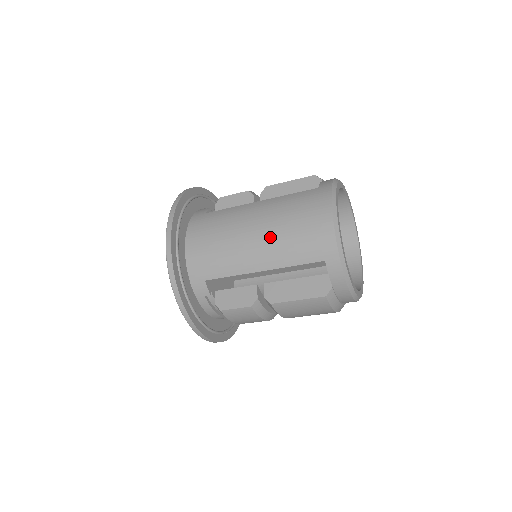
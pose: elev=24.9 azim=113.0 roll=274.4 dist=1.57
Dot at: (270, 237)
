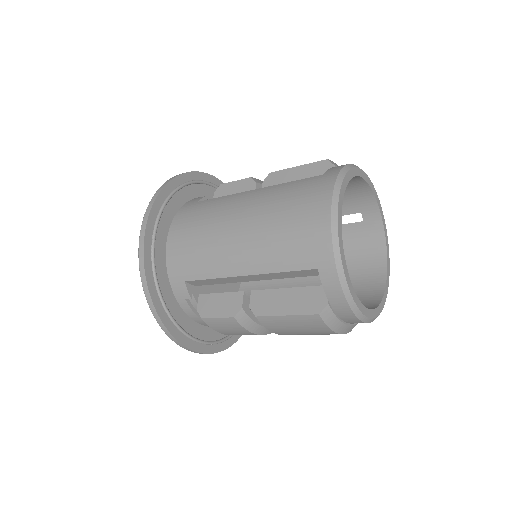
Dot at: (256, 234)
